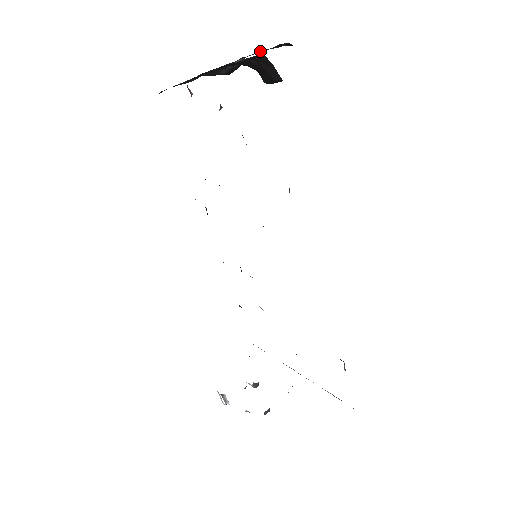
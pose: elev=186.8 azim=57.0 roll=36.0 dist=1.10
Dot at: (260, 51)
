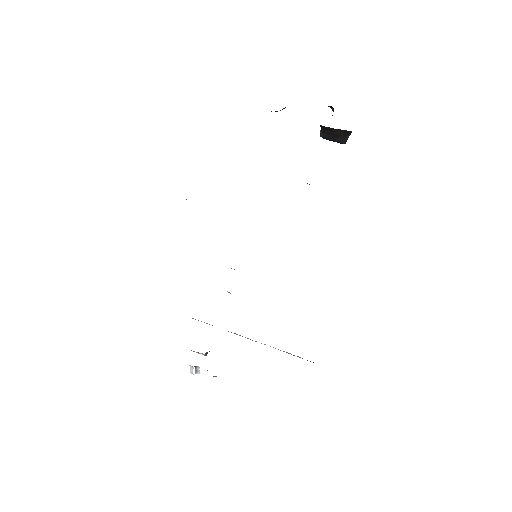
Dot at: occluded
